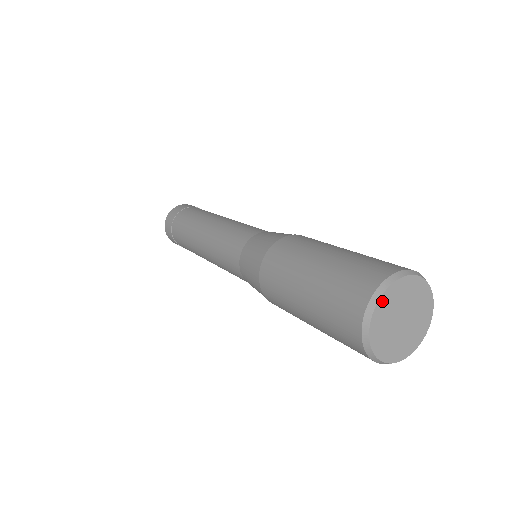
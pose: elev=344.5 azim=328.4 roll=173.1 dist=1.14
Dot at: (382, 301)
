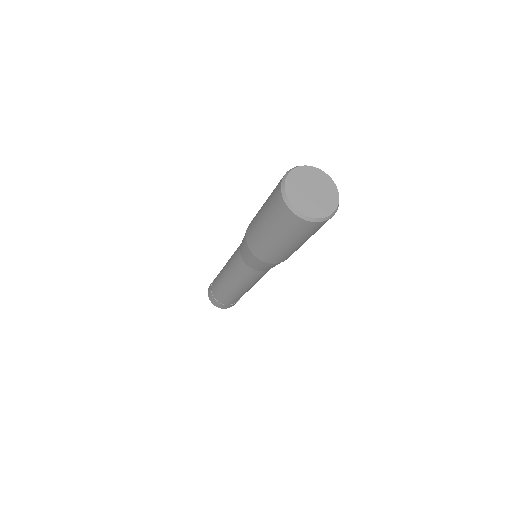
Dot at: (293, 173)
